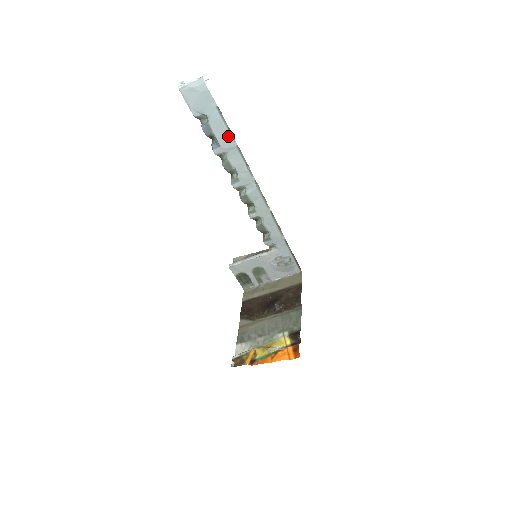
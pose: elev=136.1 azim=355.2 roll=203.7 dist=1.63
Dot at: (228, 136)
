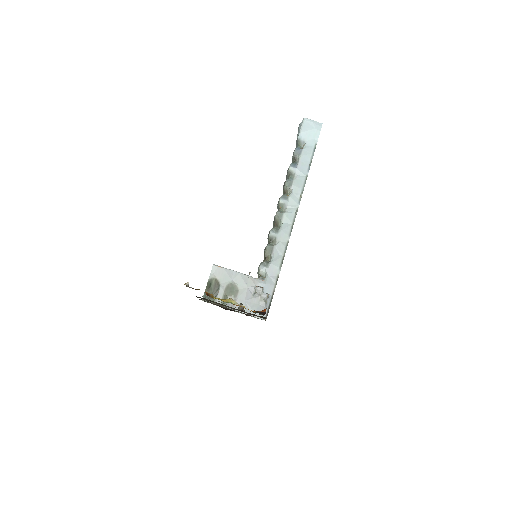
Dot at: (307, 165)
